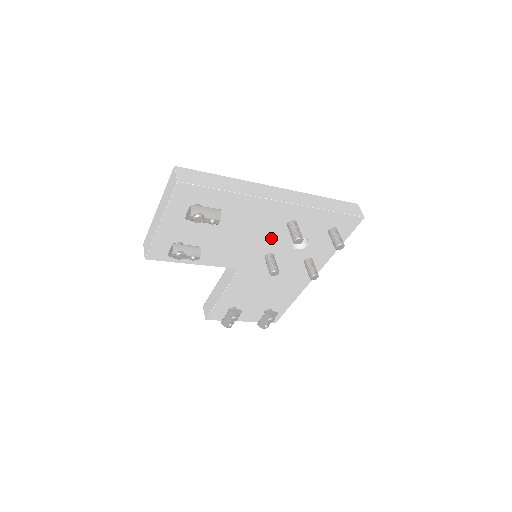
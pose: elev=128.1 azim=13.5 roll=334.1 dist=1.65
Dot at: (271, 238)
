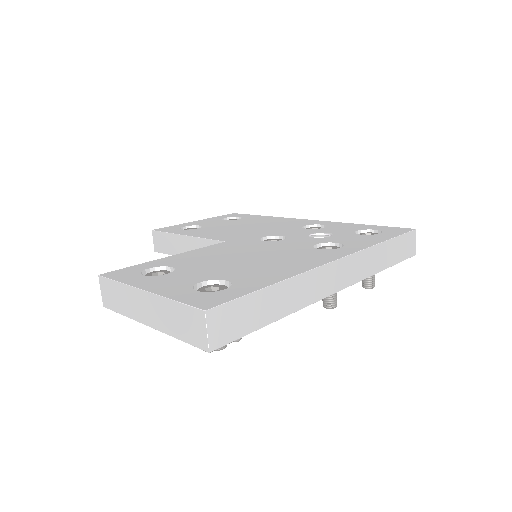
Dot at: occluded
